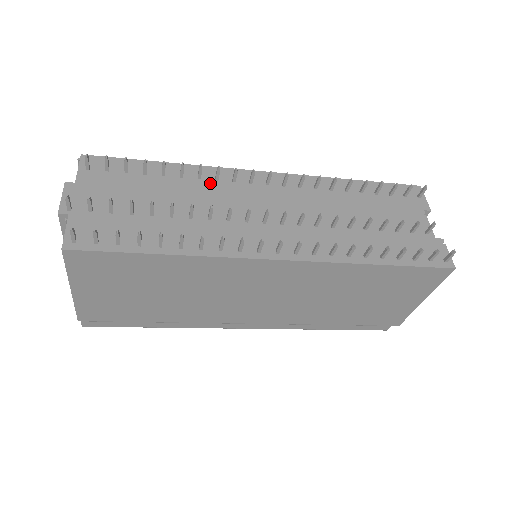
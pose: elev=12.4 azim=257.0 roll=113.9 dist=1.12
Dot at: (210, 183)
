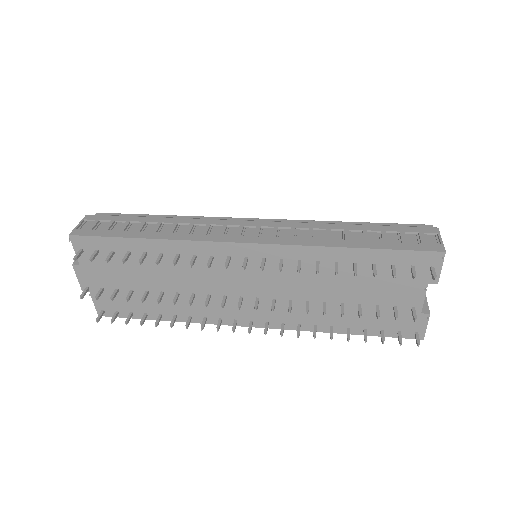
Dot at: (189, 260)
